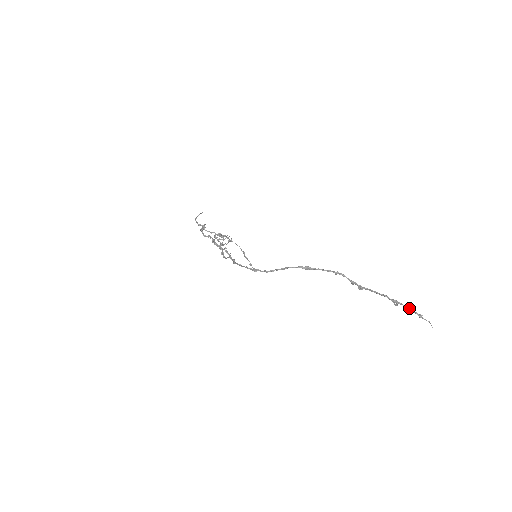
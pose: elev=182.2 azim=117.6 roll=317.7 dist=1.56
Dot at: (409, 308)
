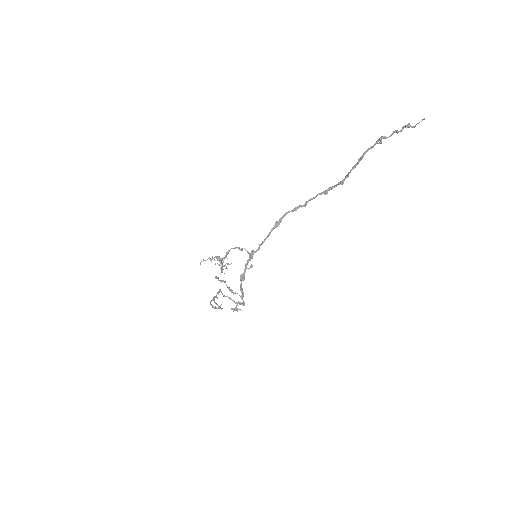
Dot at: (393, 132)
